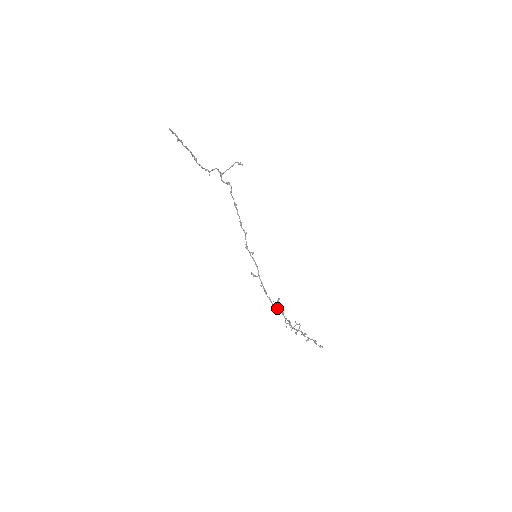
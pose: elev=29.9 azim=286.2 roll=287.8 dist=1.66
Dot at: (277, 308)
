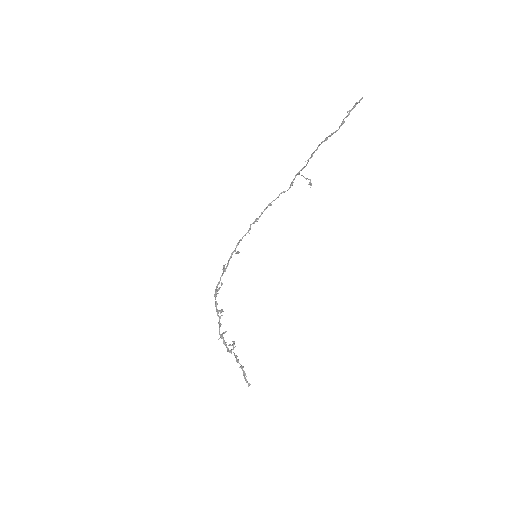
Dot at: occluded
